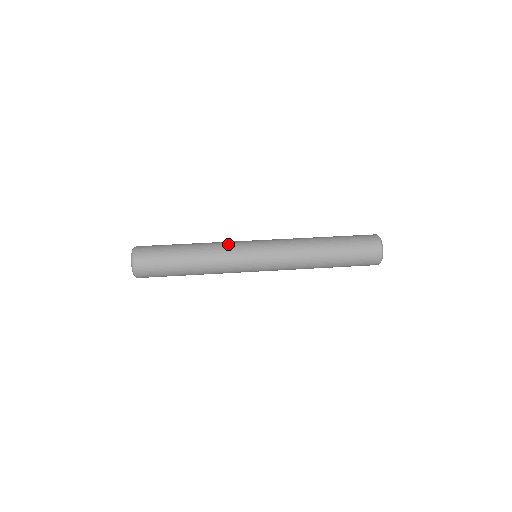
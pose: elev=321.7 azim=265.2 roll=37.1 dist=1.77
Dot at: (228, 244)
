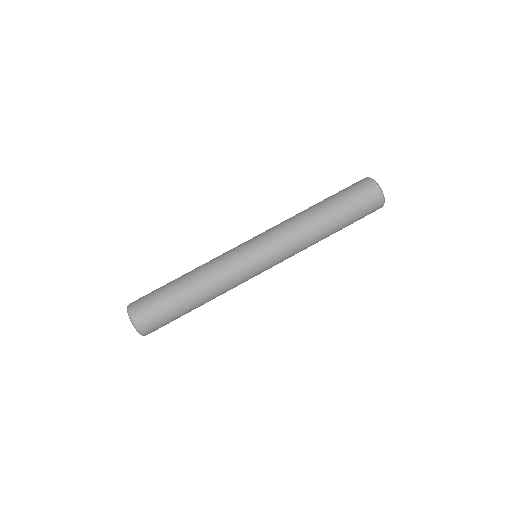
Dot at: (231, 274)
